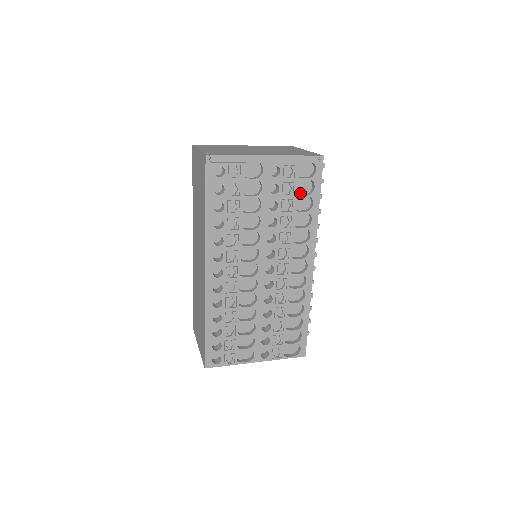
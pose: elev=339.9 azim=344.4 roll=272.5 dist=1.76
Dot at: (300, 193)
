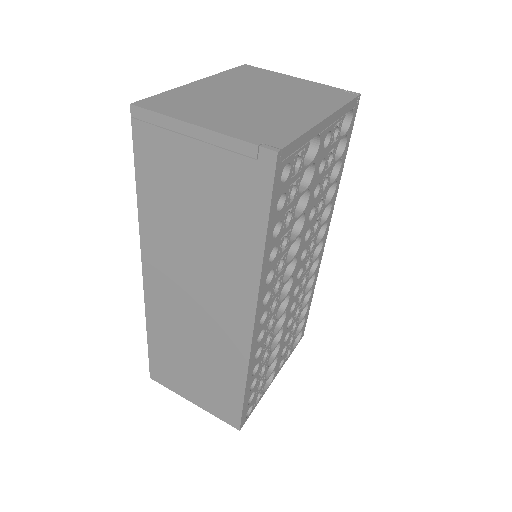
Dot at: occluded
